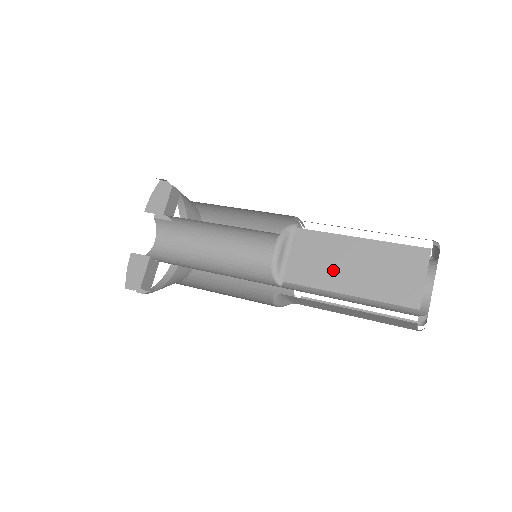
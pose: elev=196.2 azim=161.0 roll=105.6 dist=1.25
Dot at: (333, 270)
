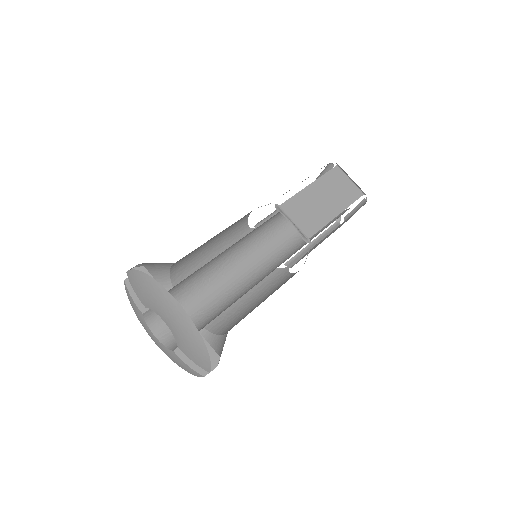
Dot at: (320, 210)
